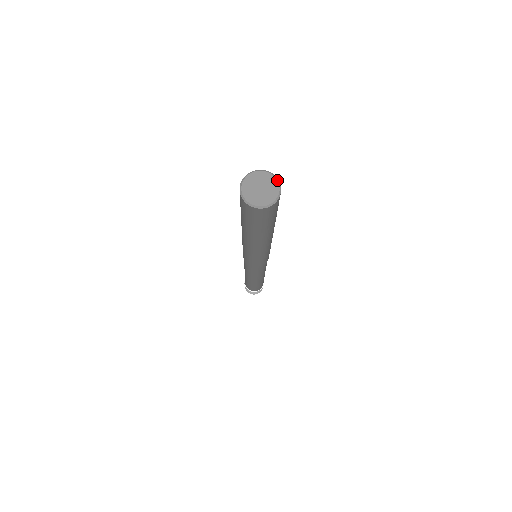
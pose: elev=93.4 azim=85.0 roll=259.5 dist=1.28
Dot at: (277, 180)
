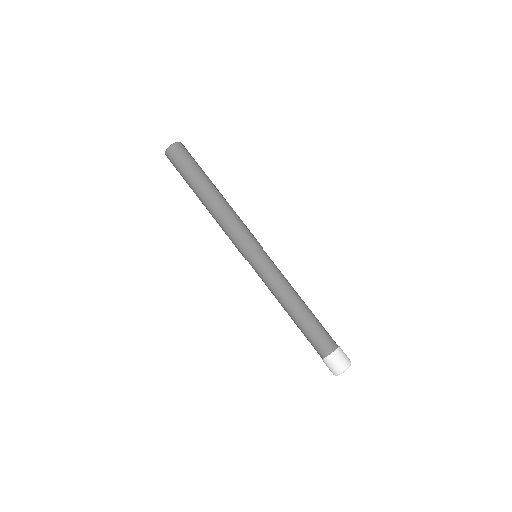
Dot at: occluded
